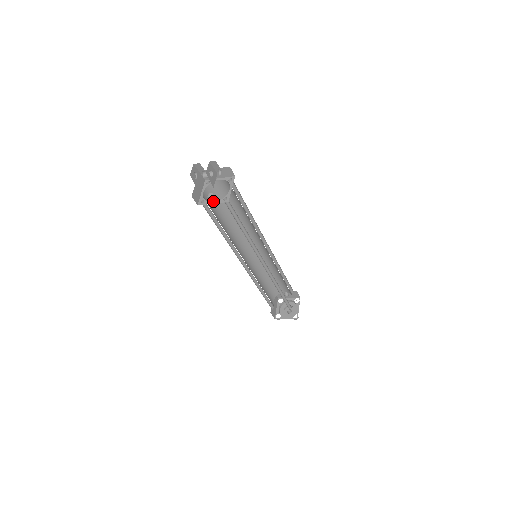
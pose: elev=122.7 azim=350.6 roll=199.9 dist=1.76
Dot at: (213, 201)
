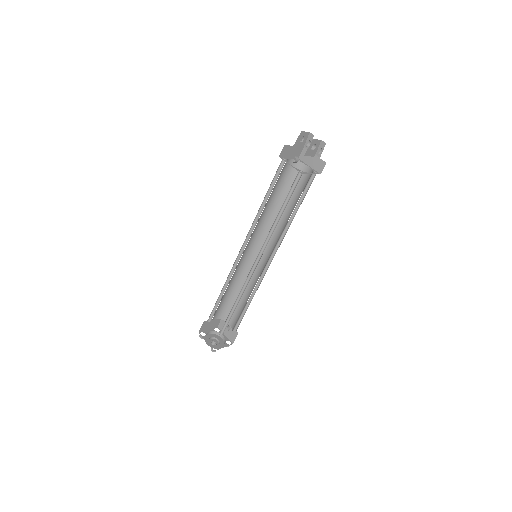
Dot at: (286, 176)
